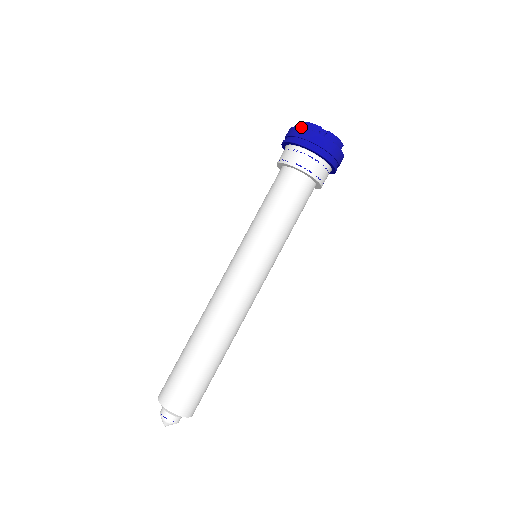
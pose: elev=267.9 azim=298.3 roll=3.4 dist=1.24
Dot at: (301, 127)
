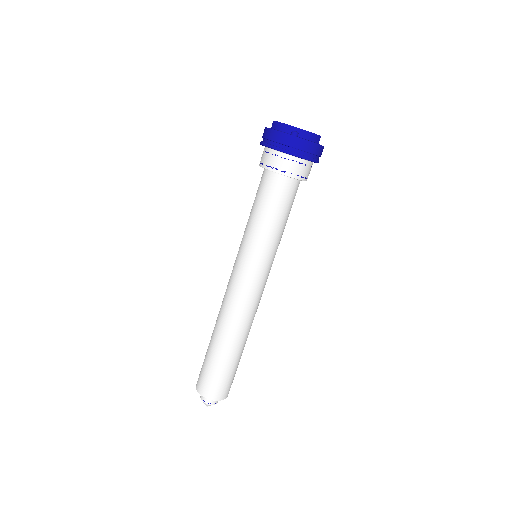
Dot at: (273, 130)
